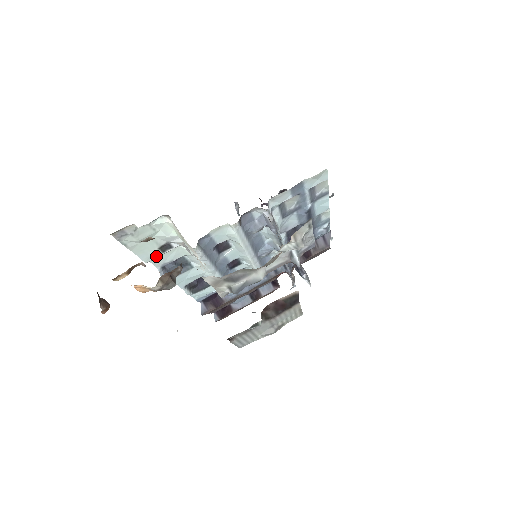
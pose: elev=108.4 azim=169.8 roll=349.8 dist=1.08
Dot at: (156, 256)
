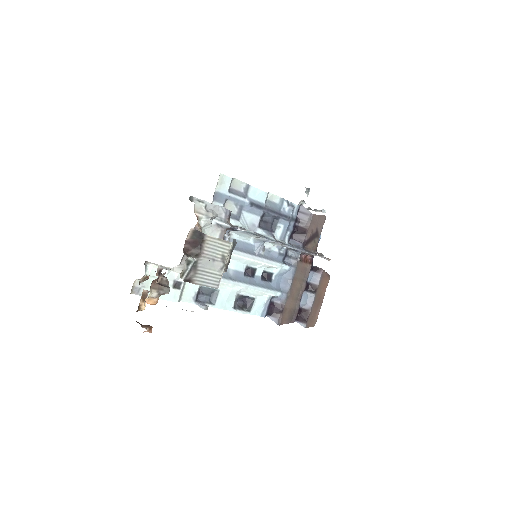
Dot at: (178, 294)
